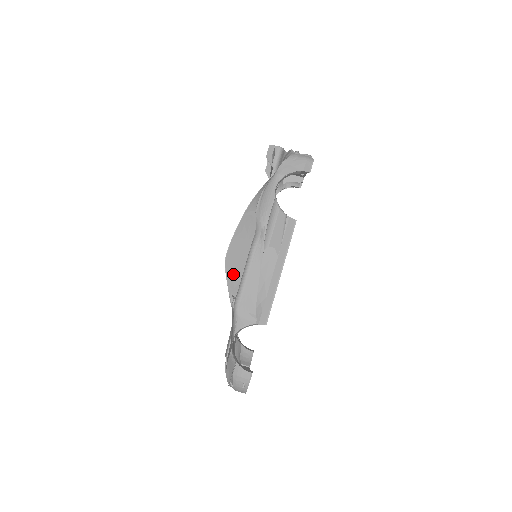
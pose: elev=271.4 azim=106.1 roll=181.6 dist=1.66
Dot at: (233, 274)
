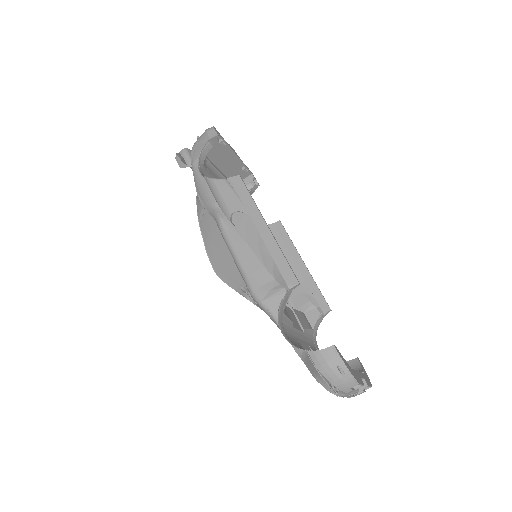
Dot at: (230, 275)
